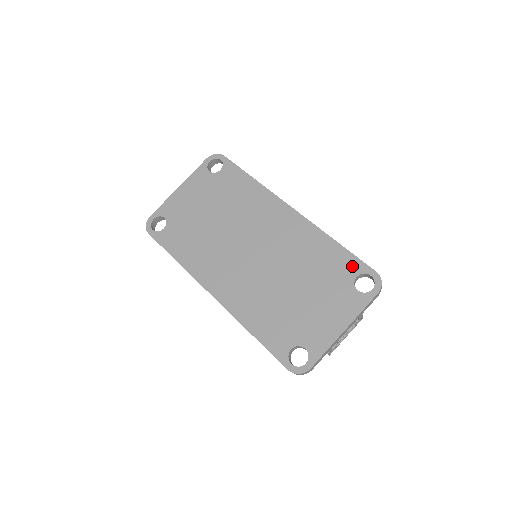
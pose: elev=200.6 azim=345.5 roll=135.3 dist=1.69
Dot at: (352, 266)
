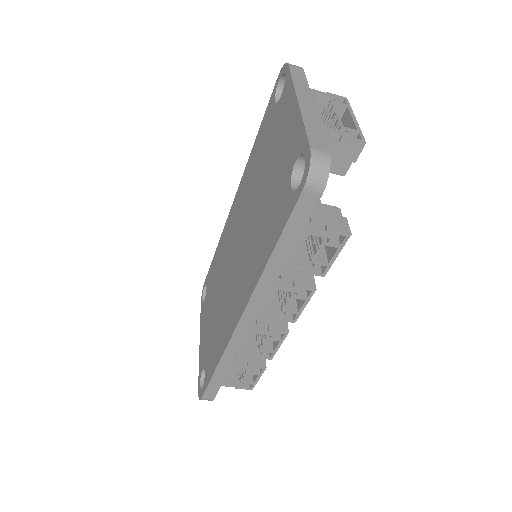
Dot at: (269, 111)
